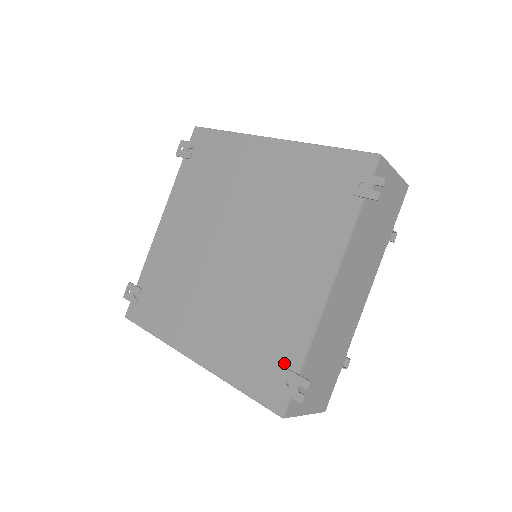
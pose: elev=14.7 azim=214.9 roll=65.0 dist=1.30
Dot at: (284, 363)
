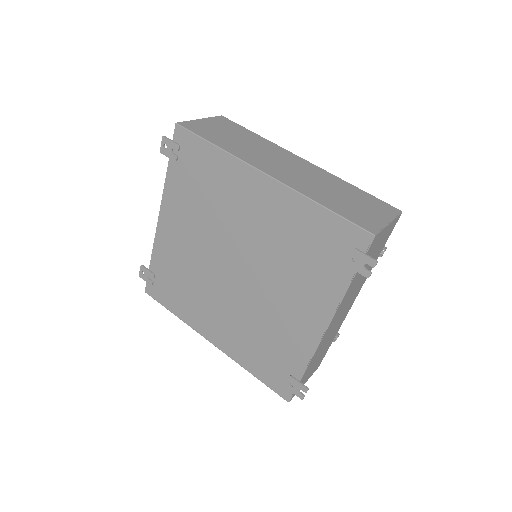
Dot at: (288, 370)
